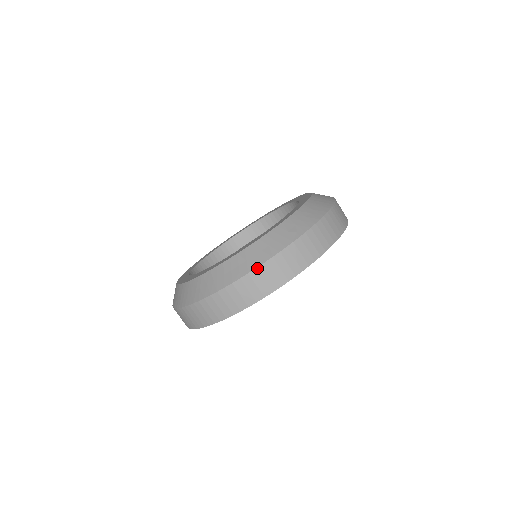
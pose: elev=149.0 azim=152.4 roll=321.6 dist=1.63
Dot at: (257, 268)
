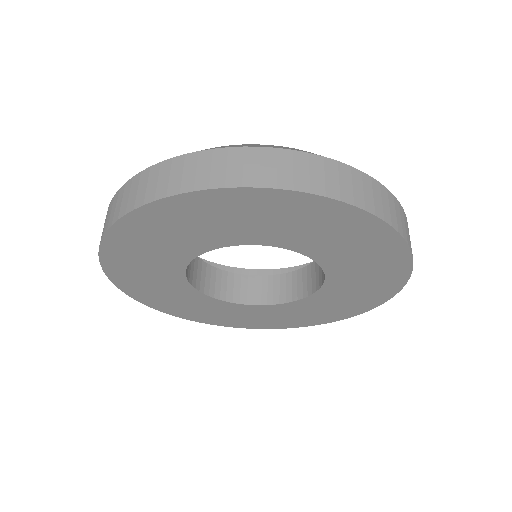
Dot at: (324, 157)
